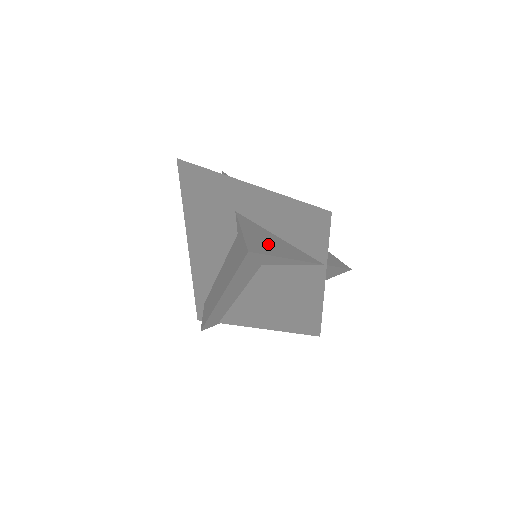
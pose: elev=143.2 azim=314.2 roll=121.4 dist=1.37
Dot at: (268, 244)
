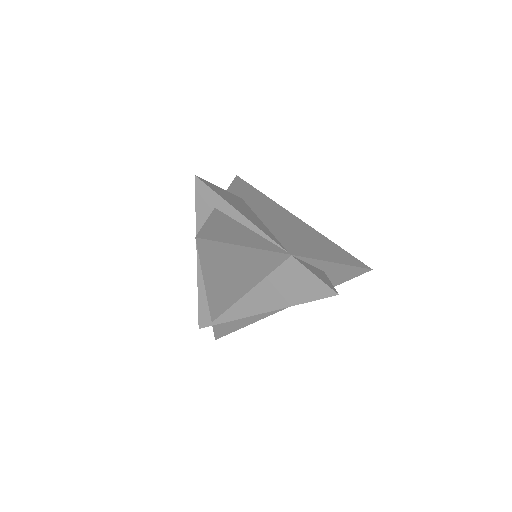
Dot at: (233, 202)
